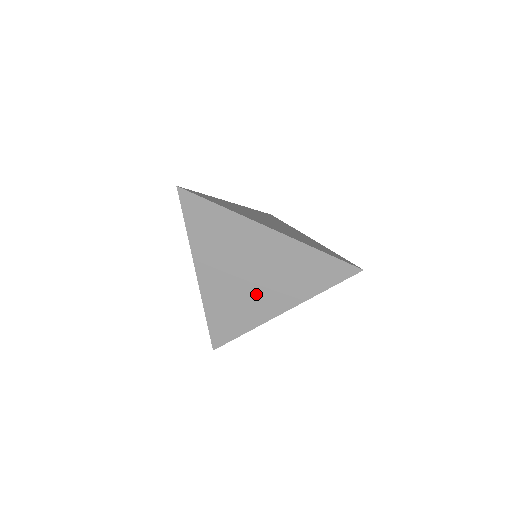
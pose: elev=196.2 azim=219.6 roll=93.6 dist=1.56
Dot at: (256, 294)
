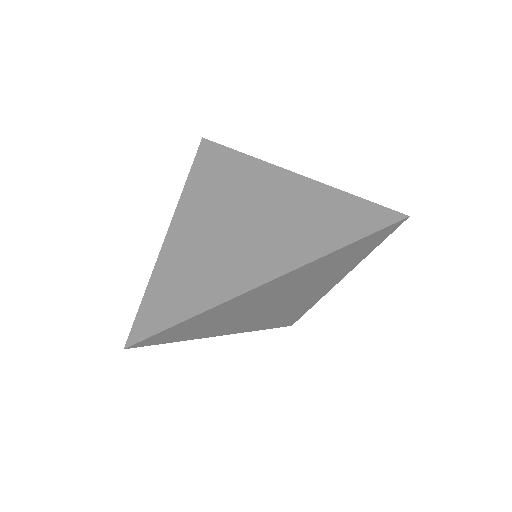
Dot at: (298, 299)
